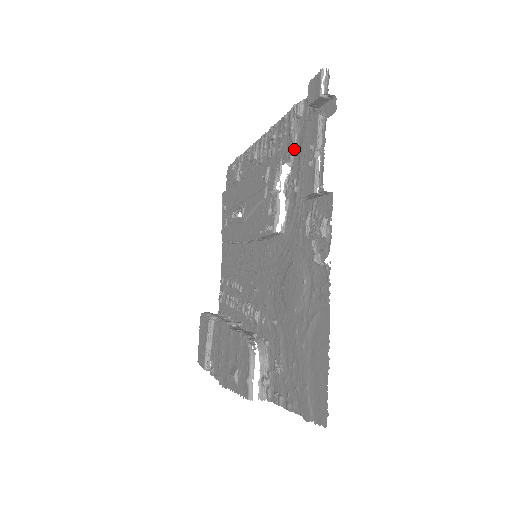
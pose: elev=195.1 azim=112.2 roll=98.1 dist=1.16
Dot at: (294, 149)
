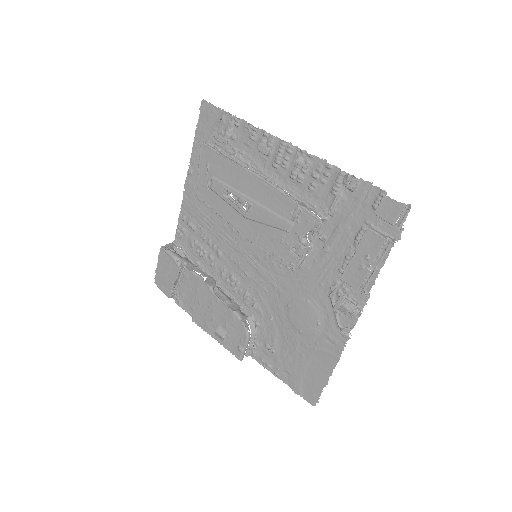
Dot at: (334, 213)
